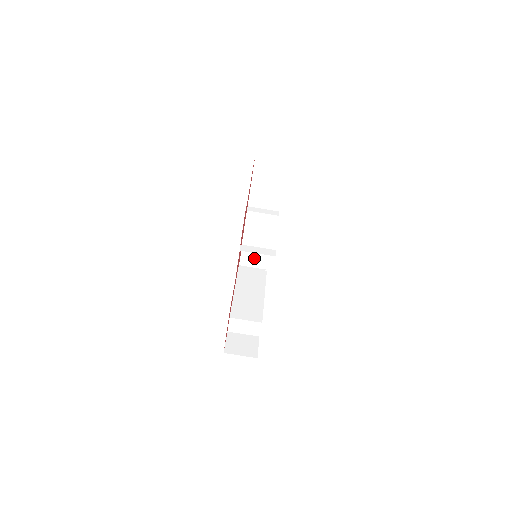
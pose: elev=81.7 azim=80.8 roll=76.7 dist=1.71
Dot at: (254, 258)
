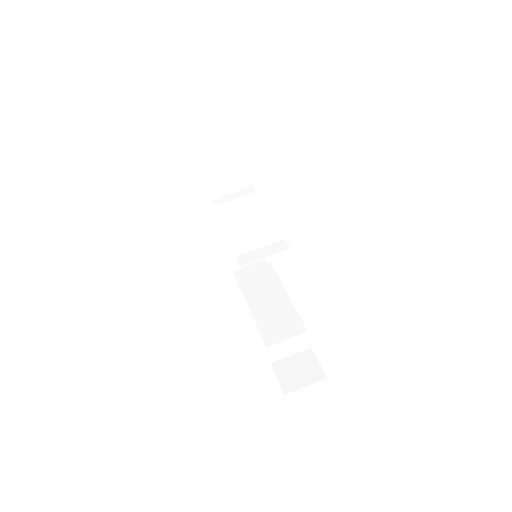
Dot at: occluded
